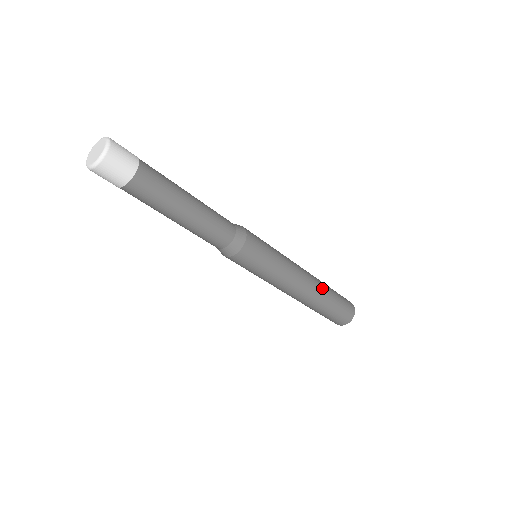
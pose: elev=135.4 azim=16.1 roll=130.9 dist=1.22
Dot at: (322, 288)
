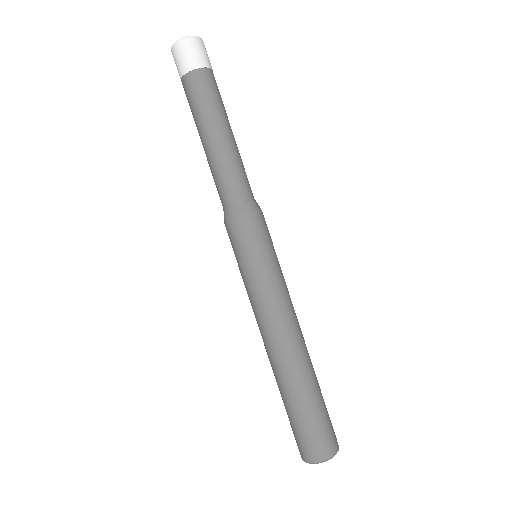
Dot at: (310, 362)
